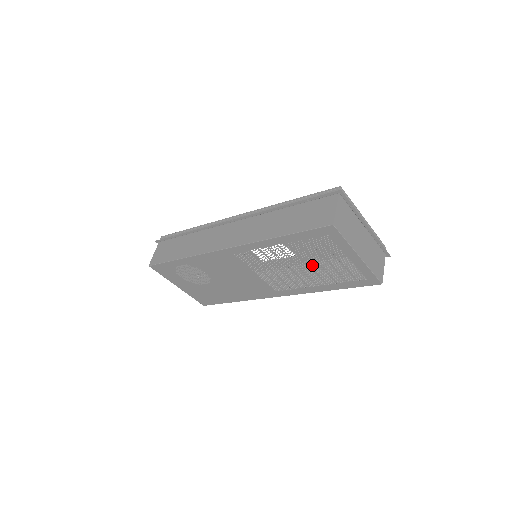
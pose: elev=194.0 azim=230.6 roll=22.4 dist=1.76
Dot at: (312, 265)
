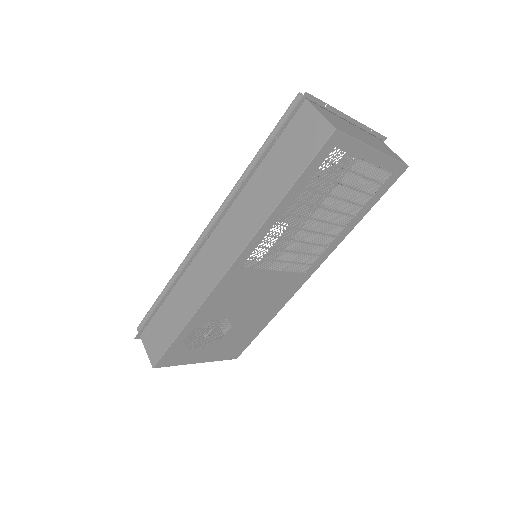
Dot at: occluded
